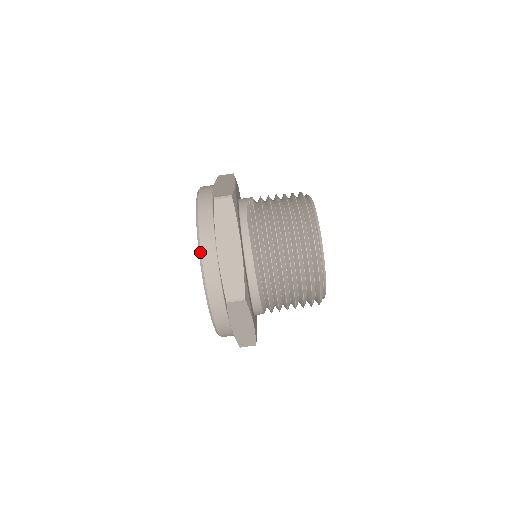
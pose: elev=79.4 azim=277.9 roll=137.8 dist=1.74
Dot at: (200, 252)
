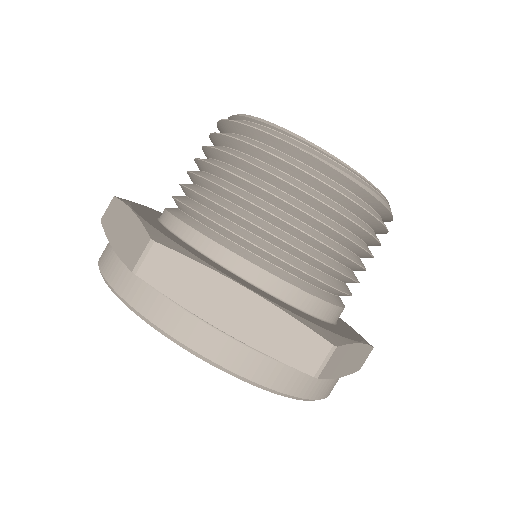
Dot at: (100, 272)
